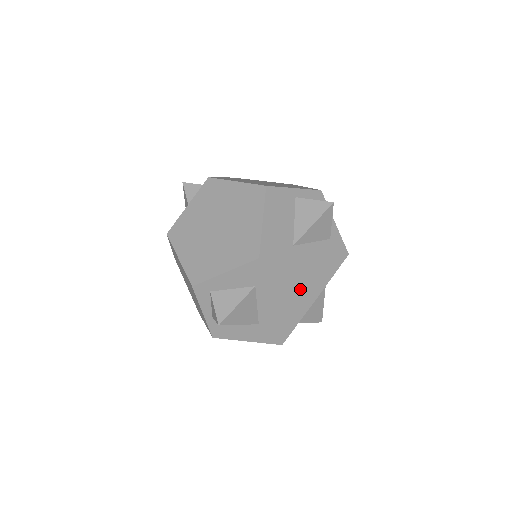
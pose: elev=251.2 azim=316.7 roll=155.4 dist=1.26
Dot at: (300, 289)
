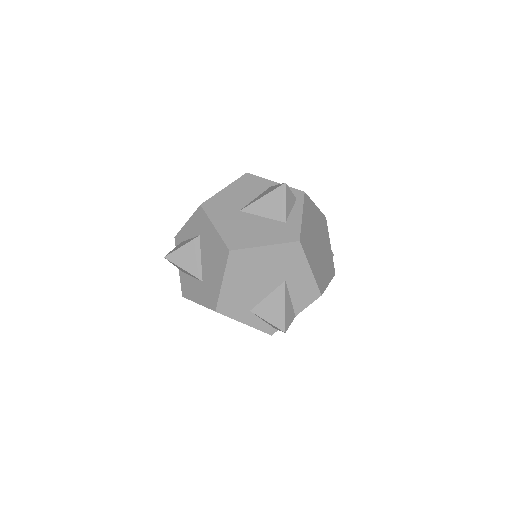
Dot at: (221, 237)
